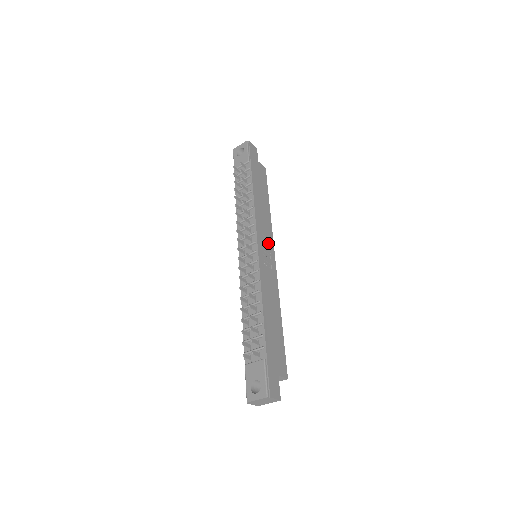
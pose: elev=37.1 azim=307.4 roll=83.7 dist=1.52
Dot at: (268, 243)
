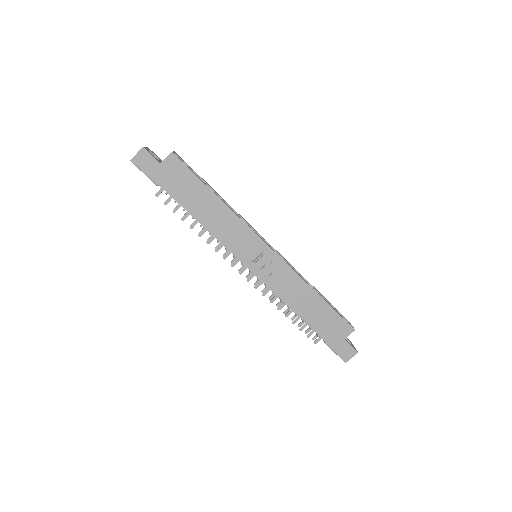
Dot at: (252, 245)
